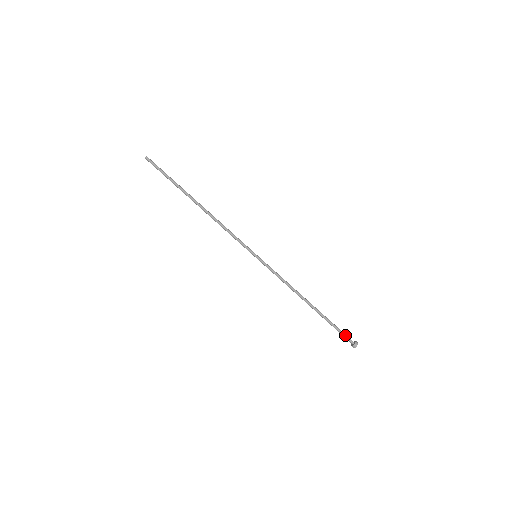
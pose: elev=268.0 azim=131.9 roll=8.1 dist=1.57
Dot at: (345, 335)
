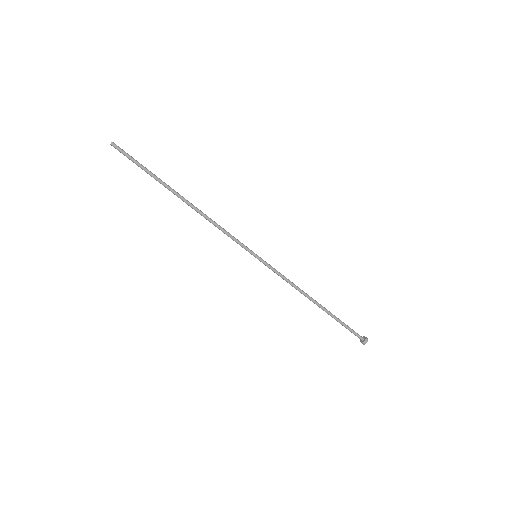
Dot at: (355, 332)
